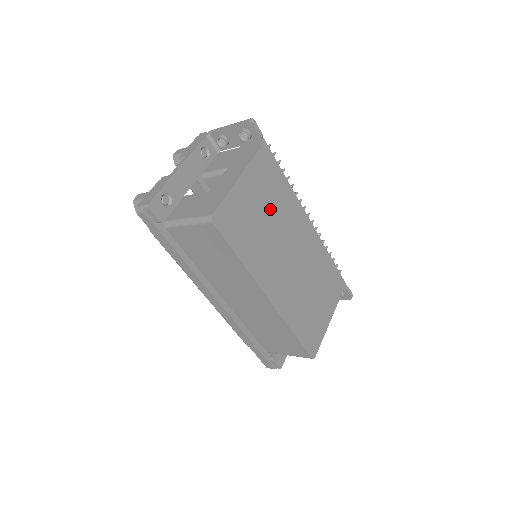
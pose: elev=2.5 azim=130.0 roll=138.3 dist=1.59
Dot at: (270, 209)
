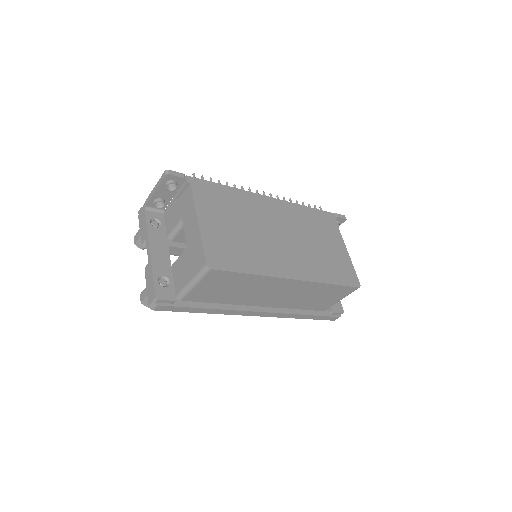
Dot at: (237, 219)
